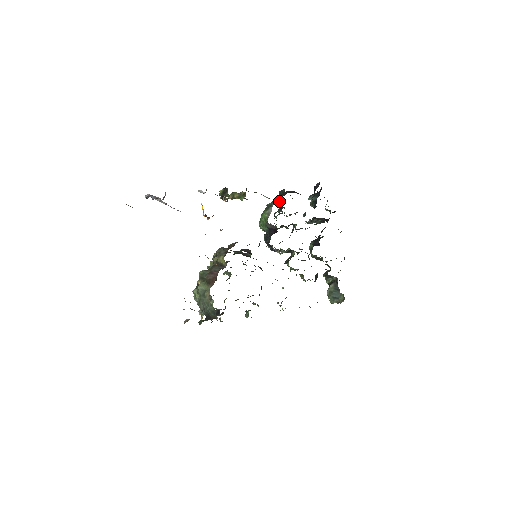
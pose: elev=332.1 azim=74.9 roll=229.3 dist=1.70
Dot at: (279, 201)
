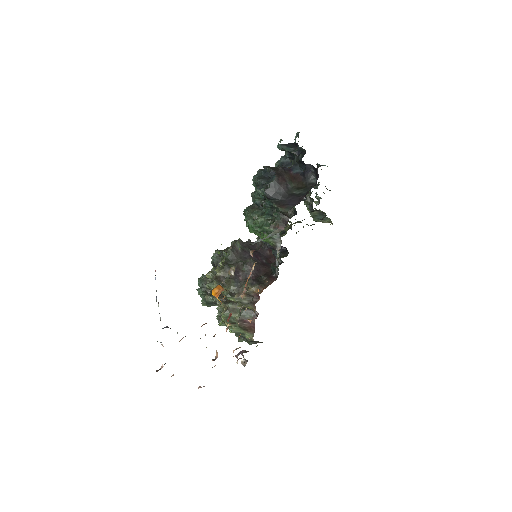
Dot at: occluded
